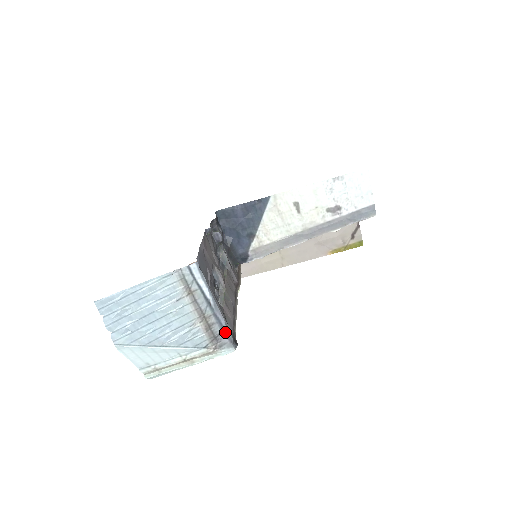
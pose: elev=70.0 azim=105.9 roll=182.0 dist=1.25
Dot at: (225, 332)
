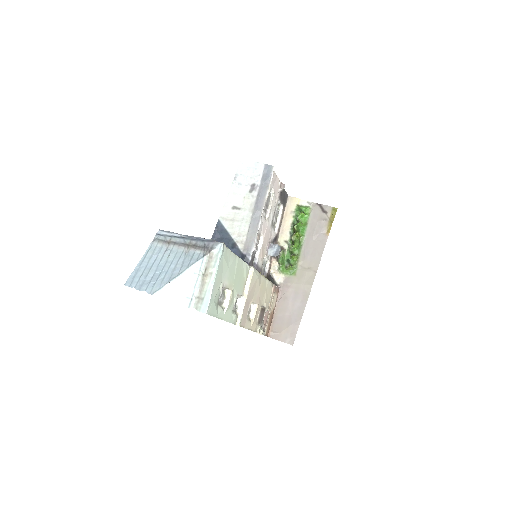
Dot at: (207, 241)
